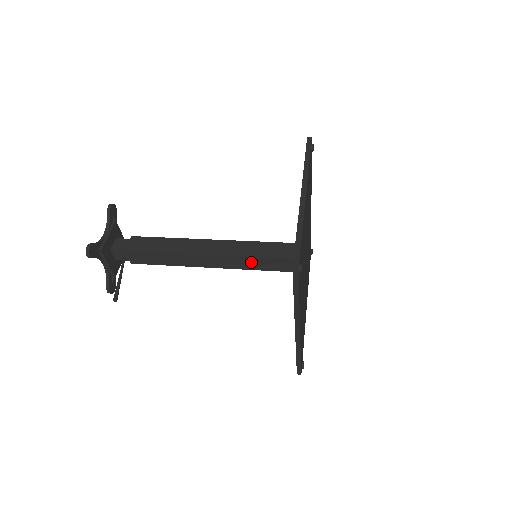
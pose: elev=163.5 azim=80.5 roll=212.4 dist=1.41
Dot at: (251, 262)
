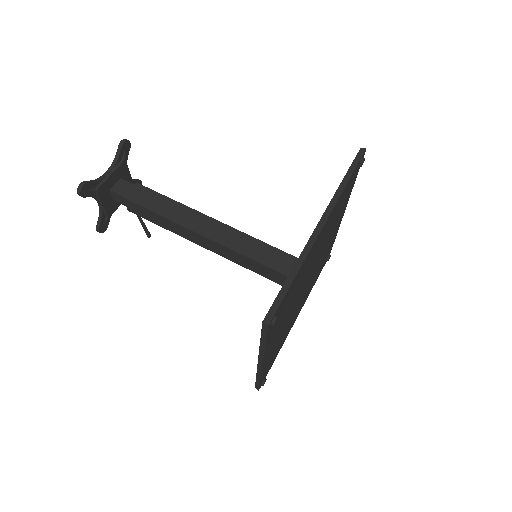
Dot at: occluded
